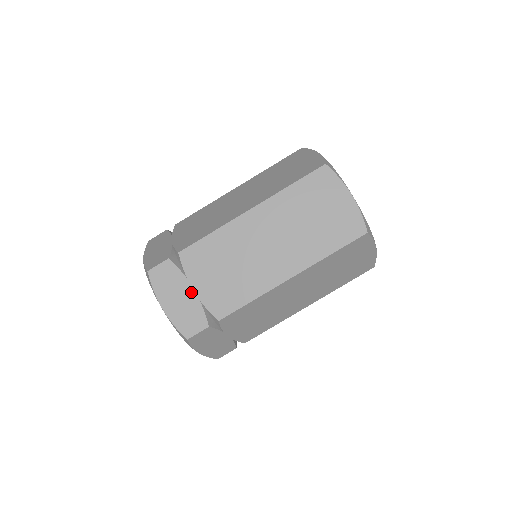
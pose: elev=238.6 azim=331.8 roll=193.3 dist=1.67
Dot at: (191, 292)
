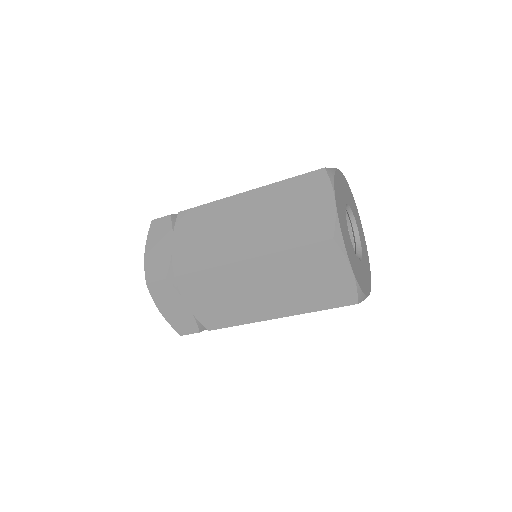
Dot at: (185, 307)
